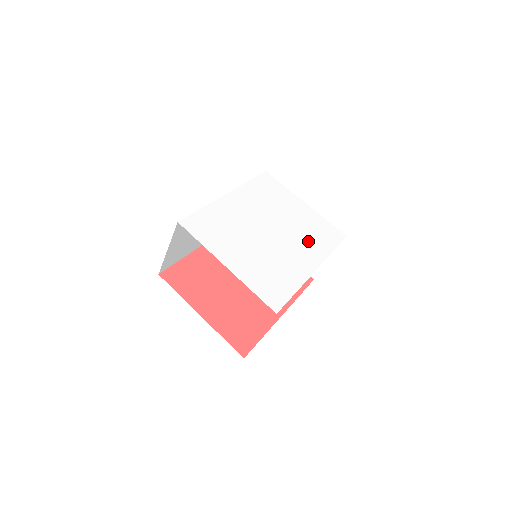
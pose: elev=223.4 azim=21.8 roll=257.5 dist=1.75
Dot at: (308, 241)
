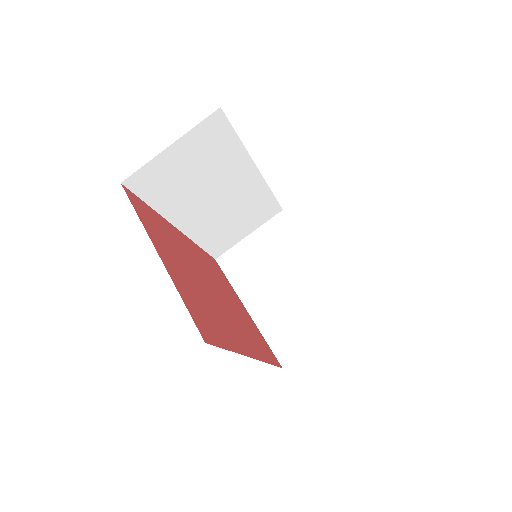
Dot at: occluded
